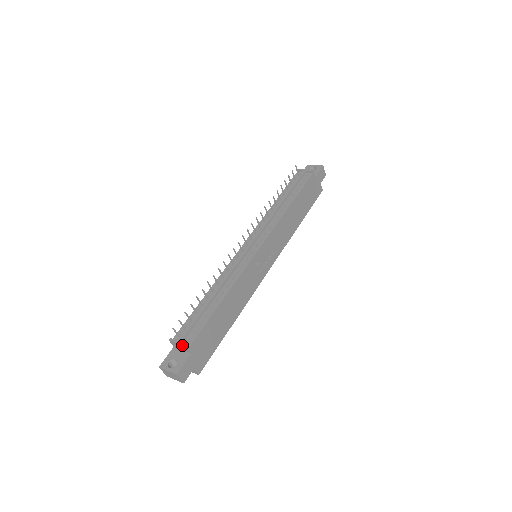
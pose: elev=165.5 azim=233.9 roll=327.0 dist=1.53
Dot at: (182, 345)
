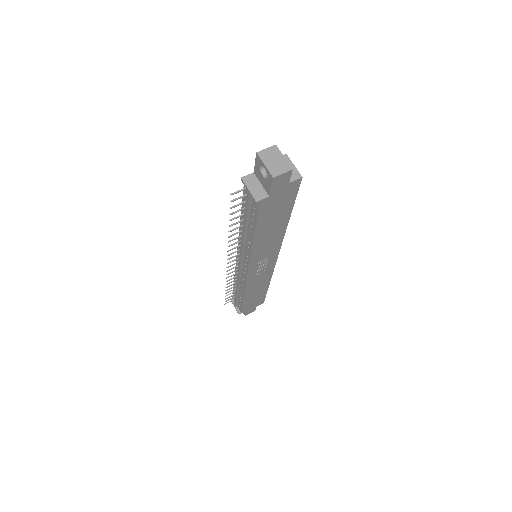
Dot at: occluded
